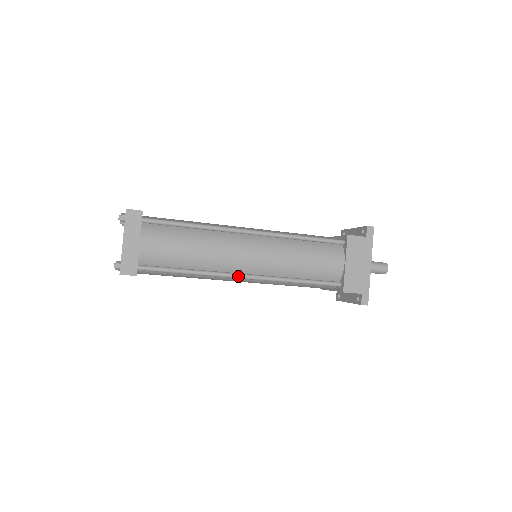
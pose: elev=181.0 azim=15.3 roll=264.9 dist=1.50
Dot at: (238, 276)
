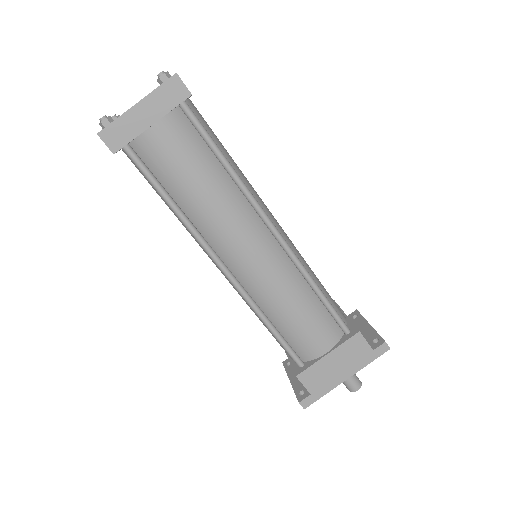
Dot at: (217, 261)
